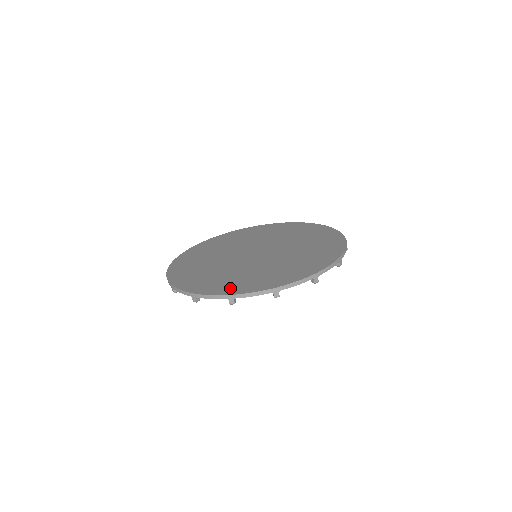
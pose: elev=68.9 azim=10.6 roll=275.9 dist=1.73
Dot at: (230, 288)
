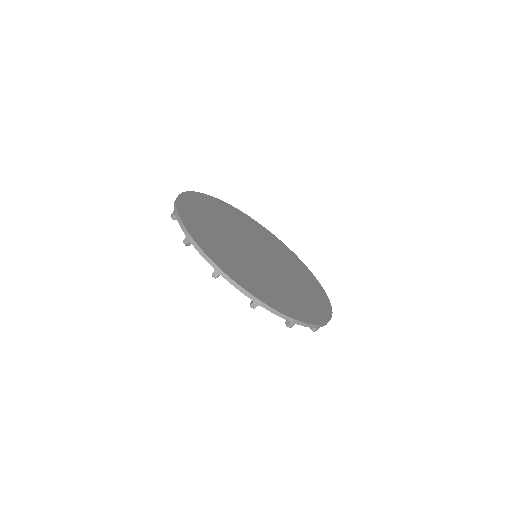
Dot at: (189, 213)
